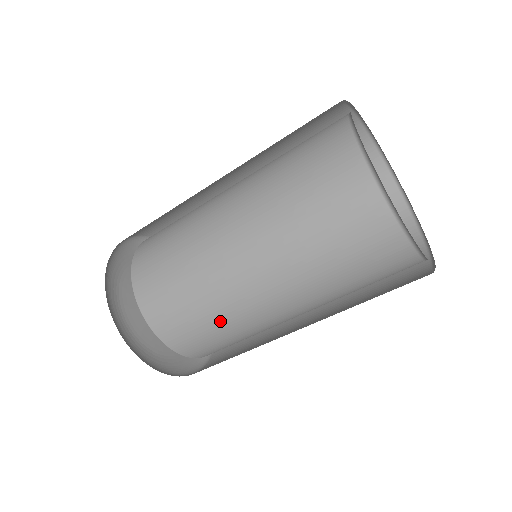
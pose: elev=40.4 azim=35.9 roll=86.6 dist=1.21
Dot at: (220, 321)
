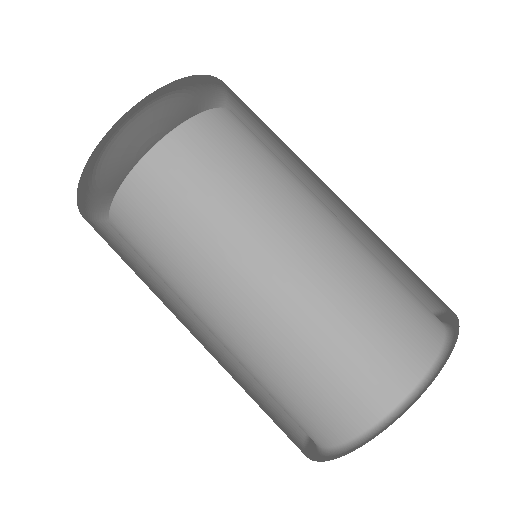
Dot at: occluded
